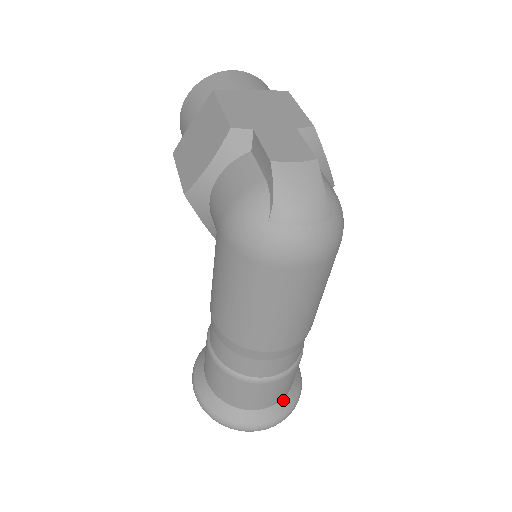
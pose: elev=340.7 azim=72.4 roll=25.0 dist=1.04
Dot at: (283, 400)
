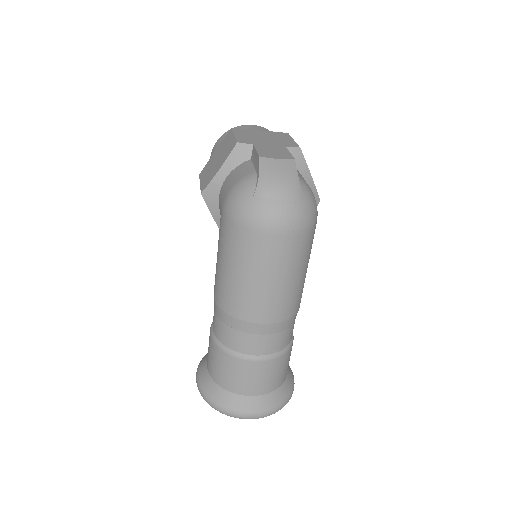
Dot at: (273, 393)
